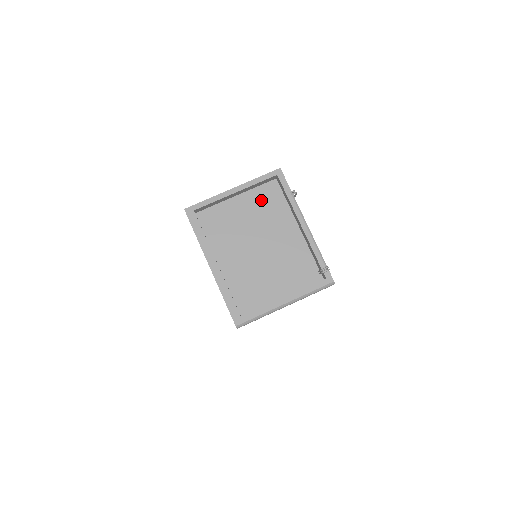
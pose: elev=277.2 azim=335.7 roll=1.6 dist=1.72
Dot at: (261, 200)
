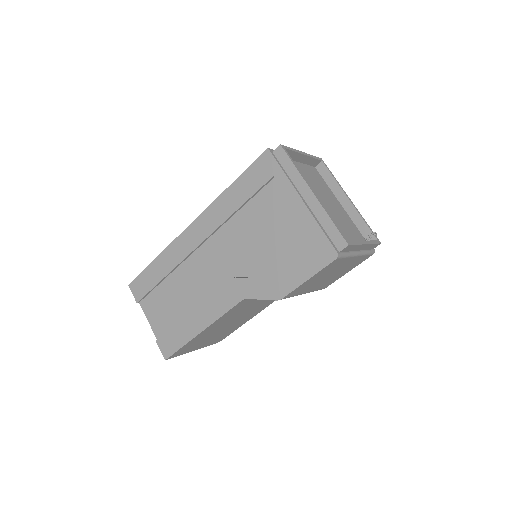
Dot at: (313, 174)
